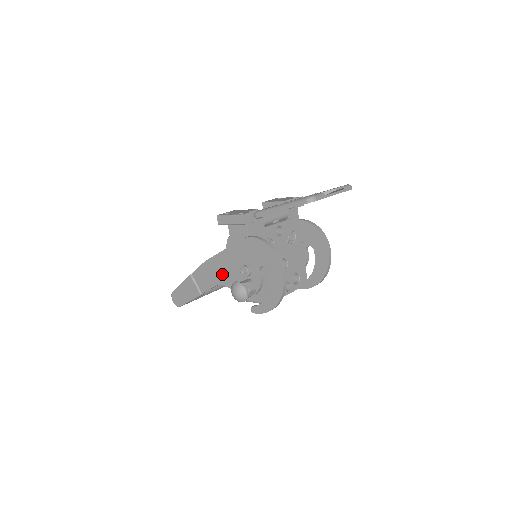
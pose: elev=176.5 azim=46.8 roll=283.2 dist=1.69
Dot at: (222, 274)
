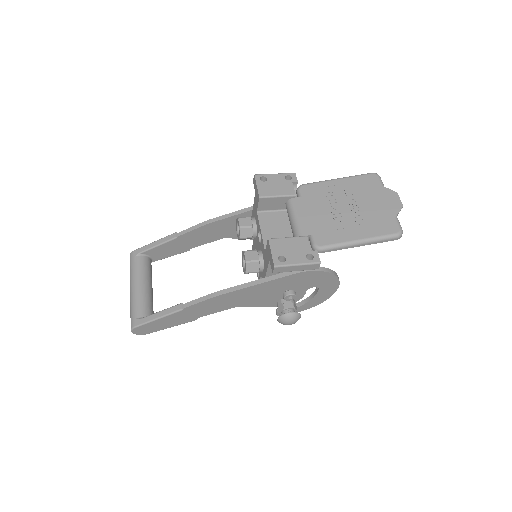
Dot at: (244, 300)
